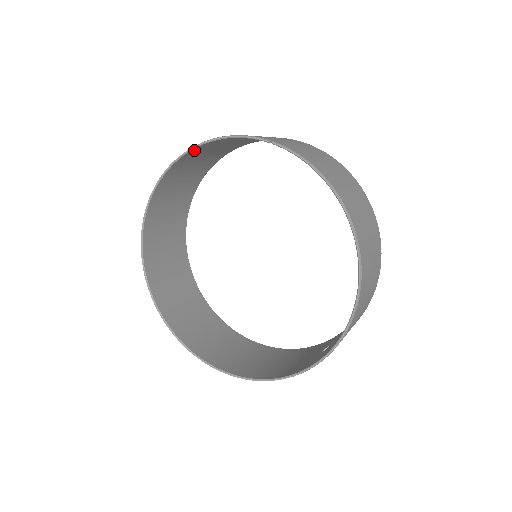
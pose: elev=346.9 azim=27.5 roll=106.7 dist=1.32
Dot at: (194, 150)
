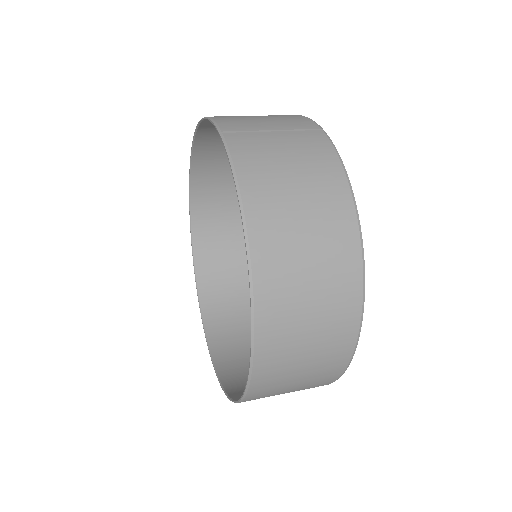
Dot at: (204, 126)
